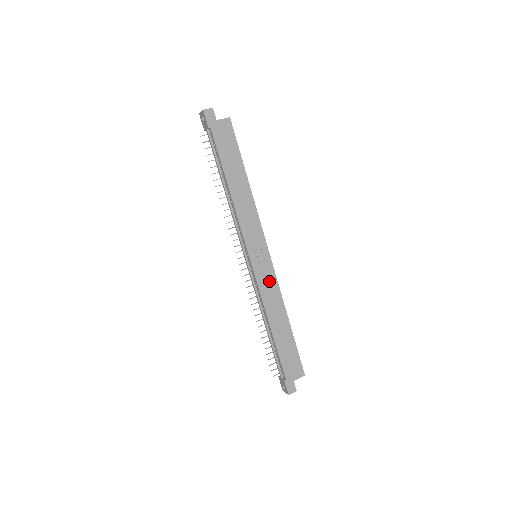
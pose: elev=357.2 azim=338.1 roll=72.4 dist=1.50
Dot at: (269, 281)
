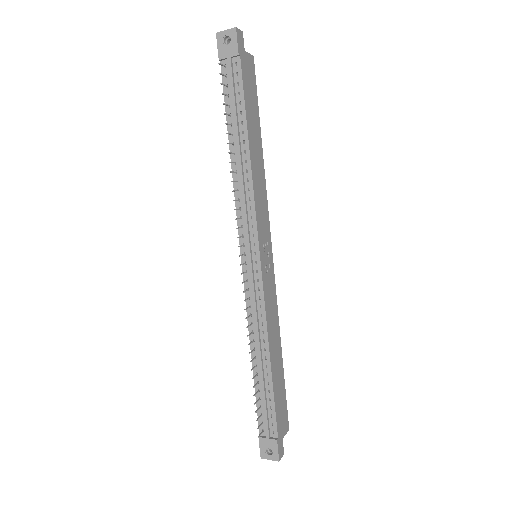
Dot at: (271, 293)
